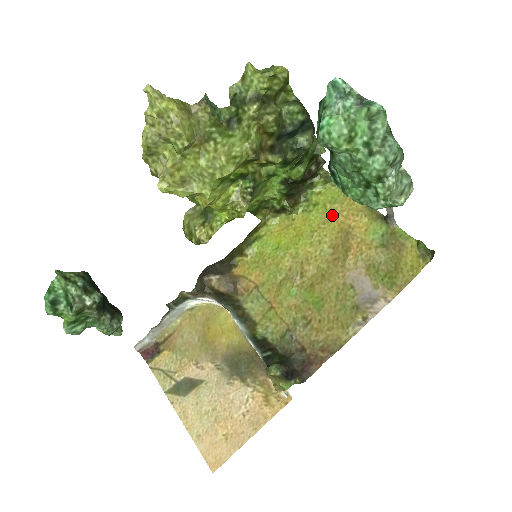
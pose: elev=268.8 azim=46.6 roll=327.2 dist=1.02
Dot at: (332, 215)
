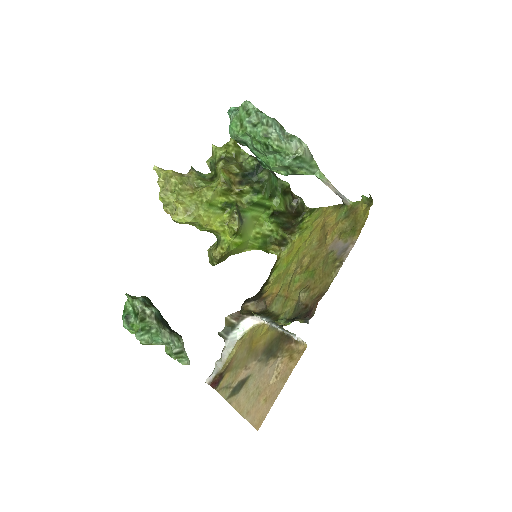
Dot at: (316, 226)
